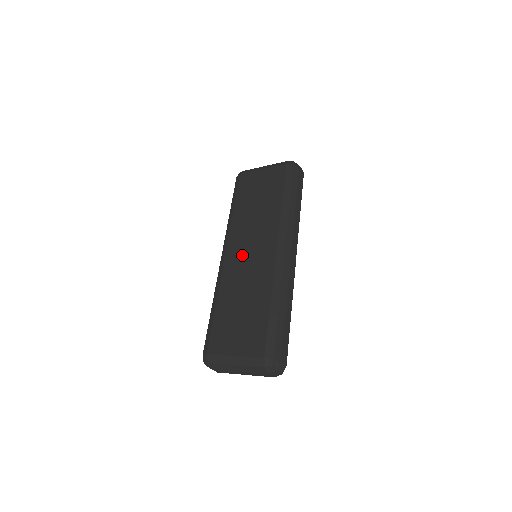
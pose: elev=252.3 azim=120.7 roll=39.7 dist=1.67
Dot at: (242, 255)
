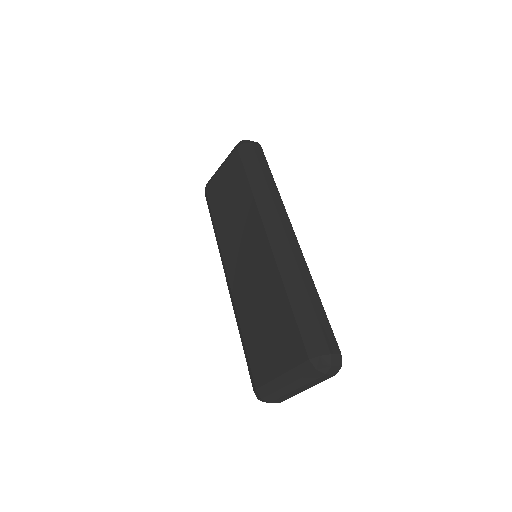
Dot at: (240, 264)
